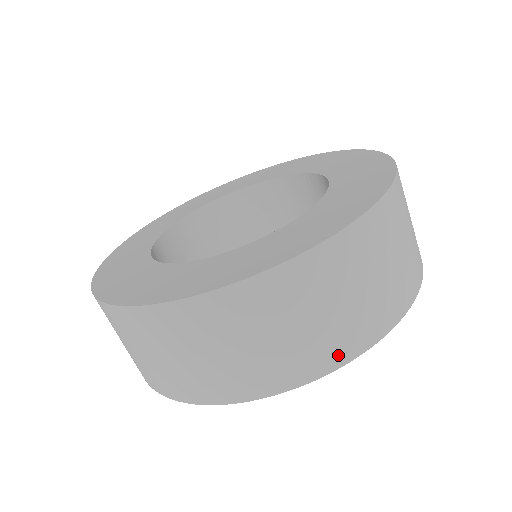
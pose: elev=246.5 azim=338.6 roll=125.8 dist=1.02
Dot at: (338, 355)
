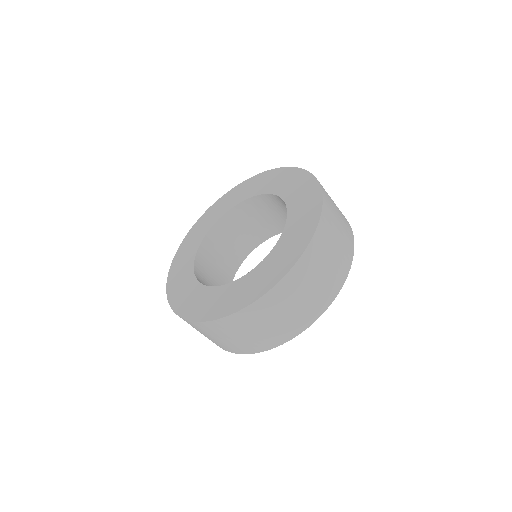
Dot at: (219, 346)
